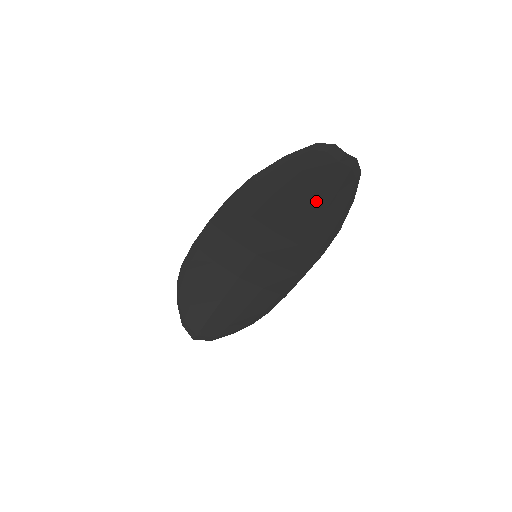
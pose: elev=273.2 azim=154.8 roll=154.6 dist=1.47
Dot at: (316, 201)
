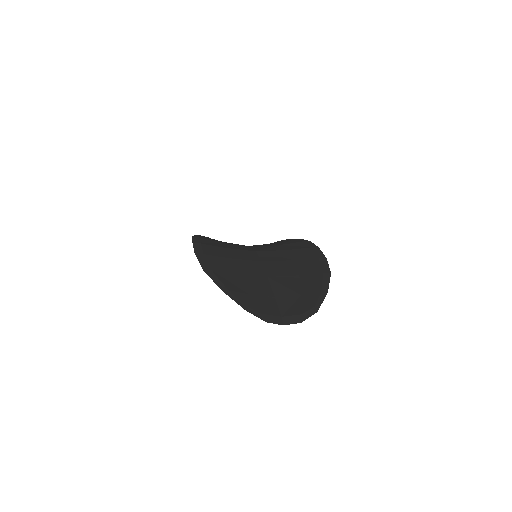
Dot at: occluded
